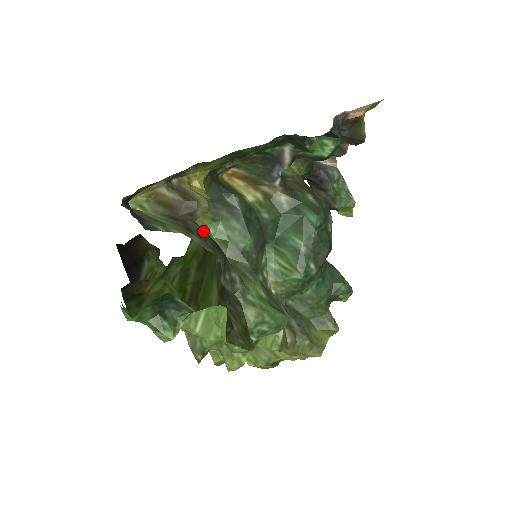
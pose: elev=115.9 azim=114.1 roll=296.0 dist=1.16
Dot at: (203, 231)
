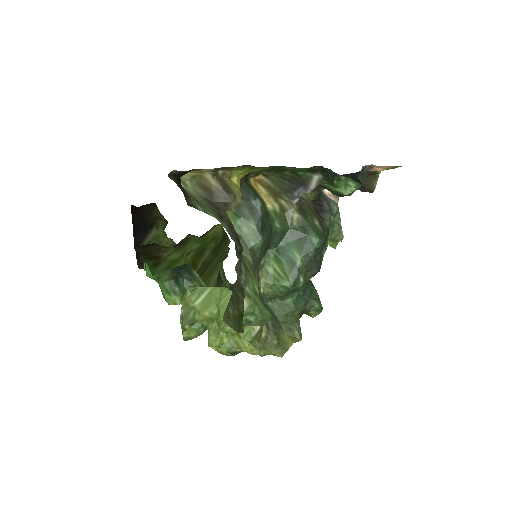
Dot at: (231, 222)
